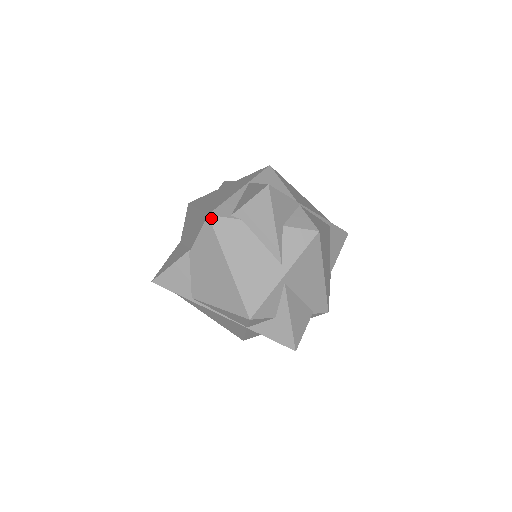
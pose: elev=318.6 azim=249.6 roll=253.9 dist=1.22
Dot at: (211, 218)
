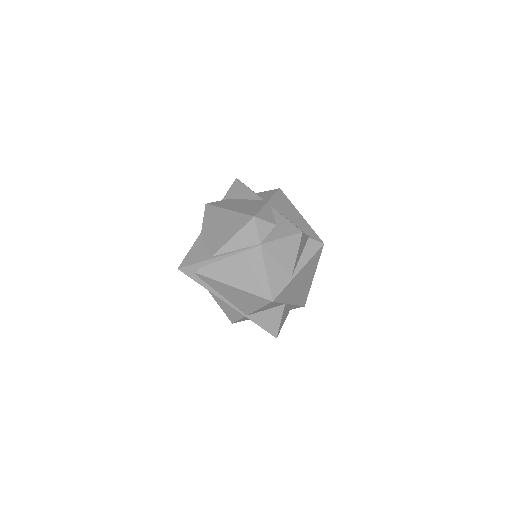
Dot at: (208, 204)
